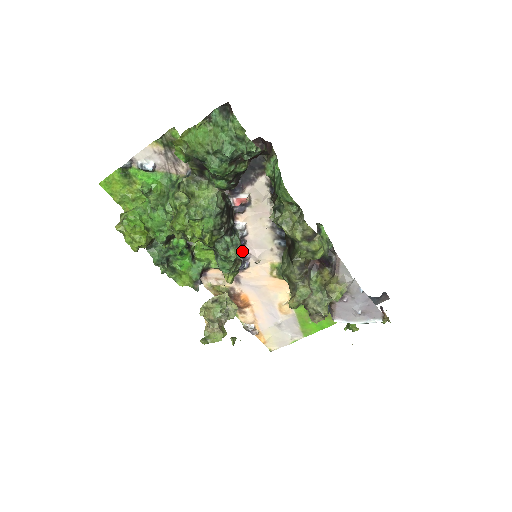
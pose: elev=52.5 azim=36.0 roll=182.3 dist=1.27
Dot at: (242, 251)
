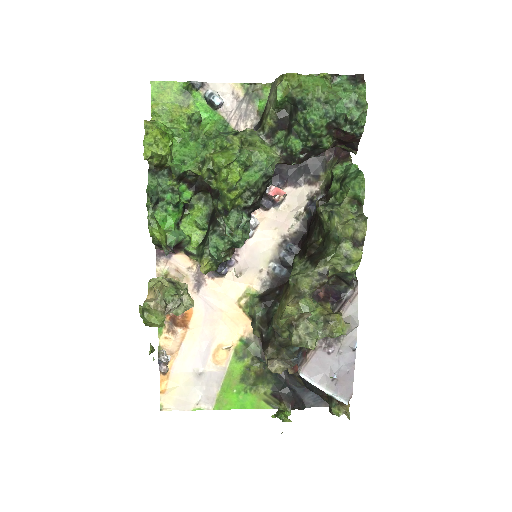
Dot at: occluded
